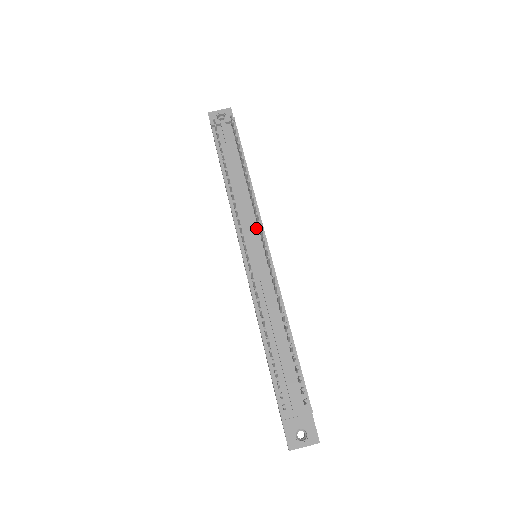
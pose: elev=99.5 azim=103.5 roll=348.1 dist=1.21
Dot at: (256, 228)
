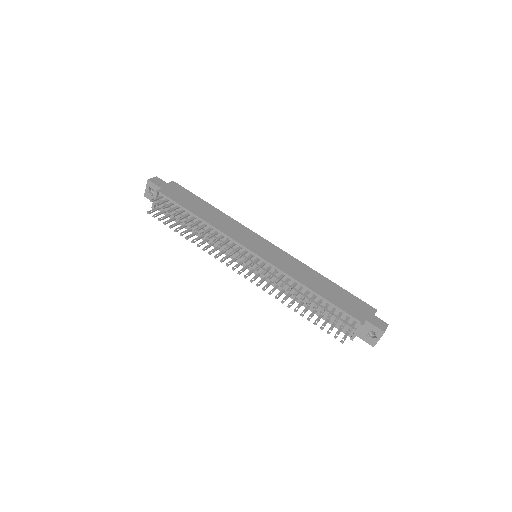
Dot at: occluded
